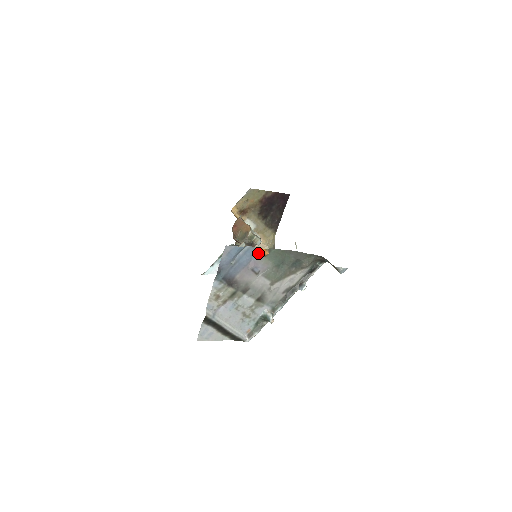
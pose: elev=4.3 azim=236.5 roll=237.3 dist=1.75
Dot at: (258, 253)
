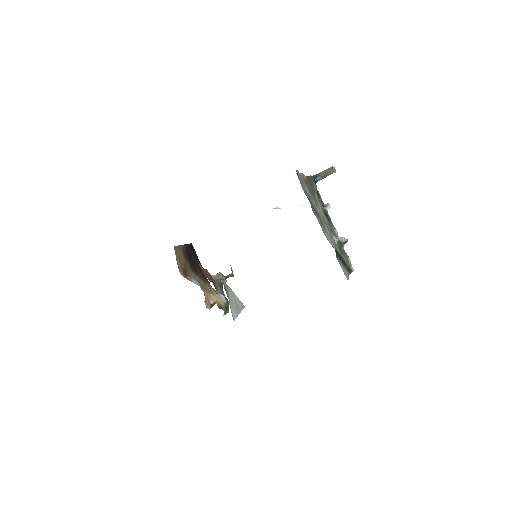
Dot at: (302, 179)
